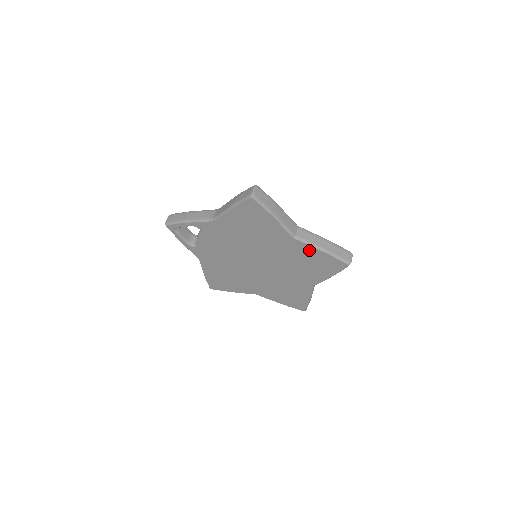
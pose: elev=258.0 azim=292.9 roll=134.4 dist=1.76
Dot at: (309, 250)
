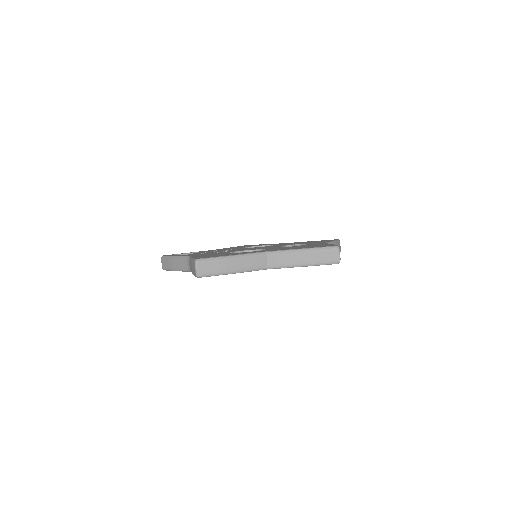
Dot at: occluded
